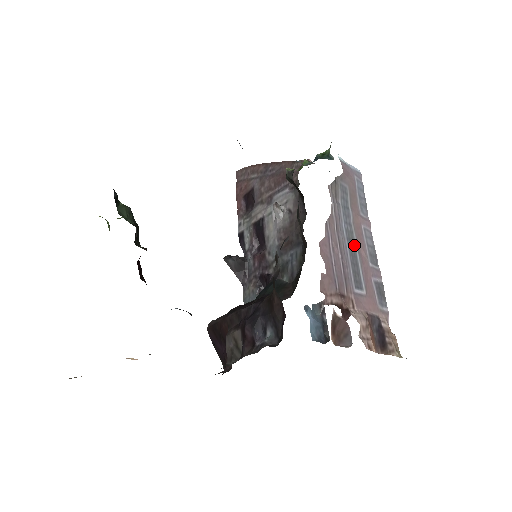
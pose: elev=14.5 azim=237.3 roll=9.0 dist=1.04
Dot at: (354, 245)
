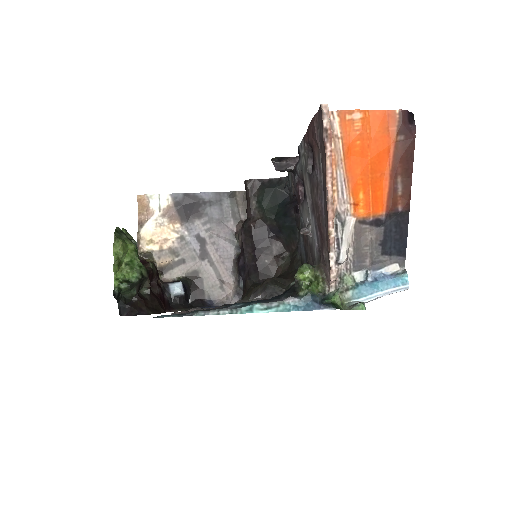
Dot at: occluded
